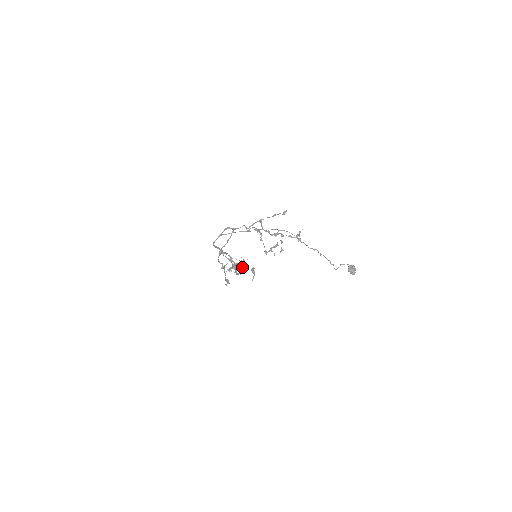
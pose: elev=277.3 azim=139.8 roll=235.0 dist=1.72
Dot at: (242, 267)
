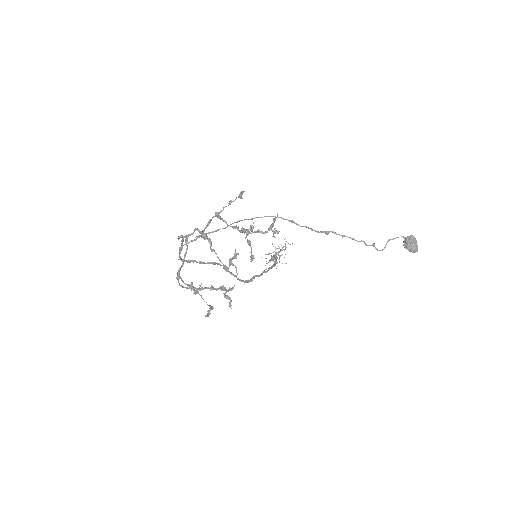
Dot at: (216, 289)
